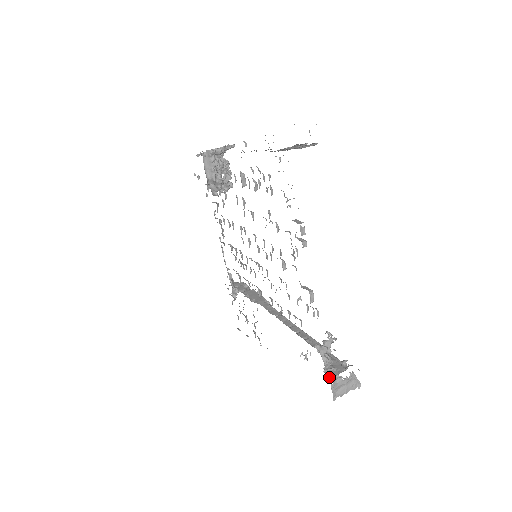
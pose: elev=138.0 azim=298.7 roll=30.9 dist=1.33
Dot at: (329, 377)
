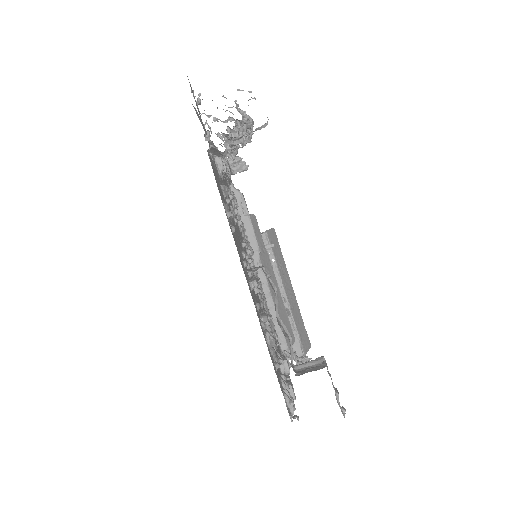
Dot at: occluded
